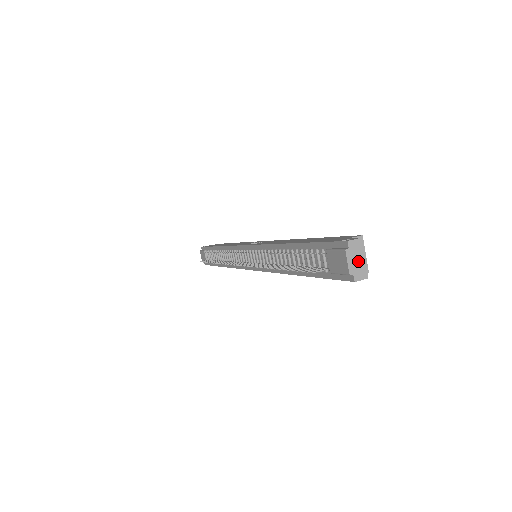
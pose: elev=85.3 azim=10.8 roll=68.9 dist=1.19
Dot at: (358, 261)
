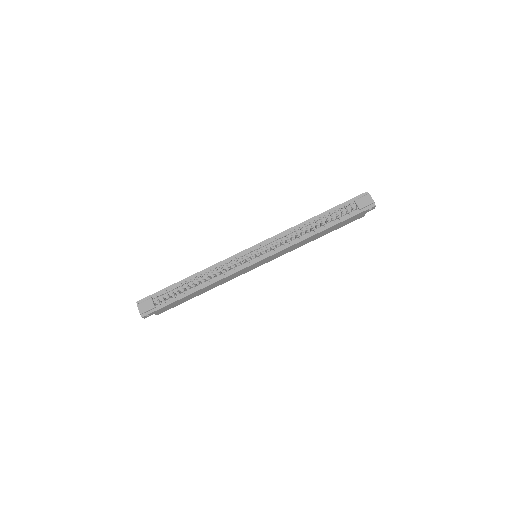
Dot at: occluded
